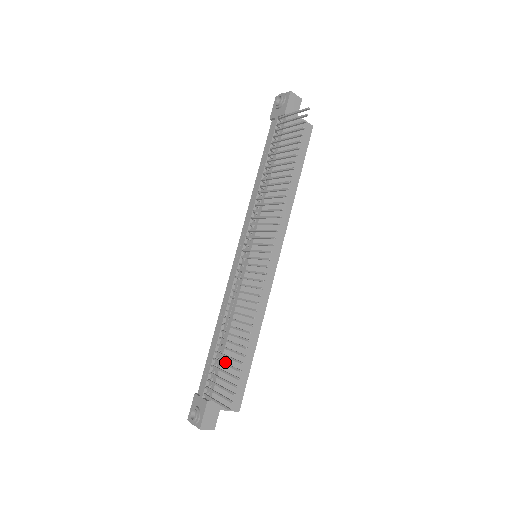
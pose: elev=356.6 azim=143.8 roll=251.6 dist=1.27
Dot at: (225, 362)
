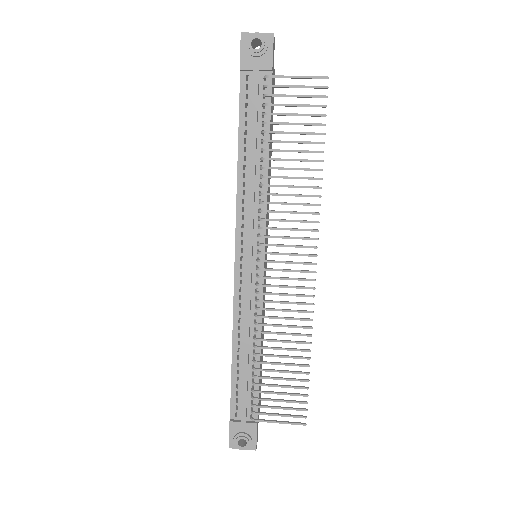
Dot at: (259, 379)
